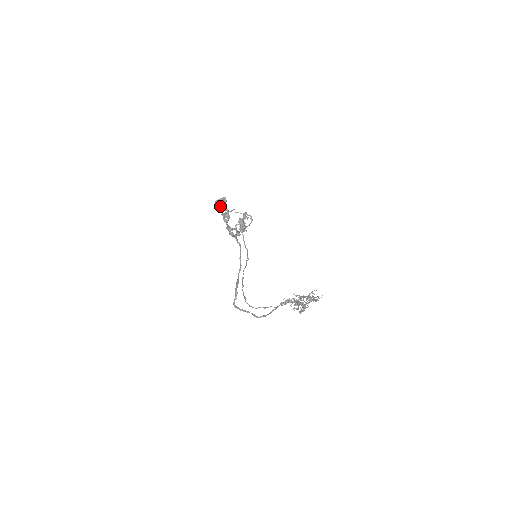
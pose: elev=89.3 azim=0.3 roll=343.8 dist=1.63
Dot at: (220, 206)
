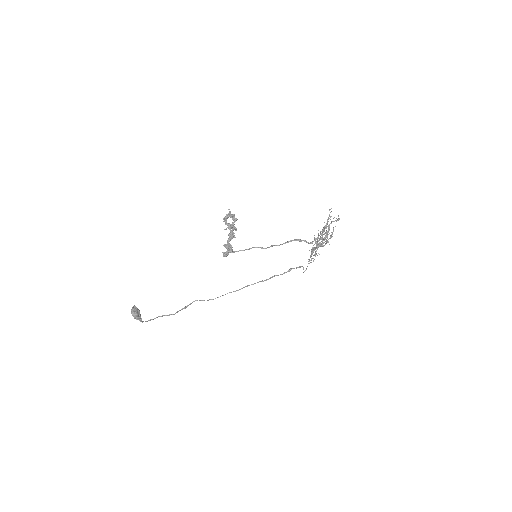
Dot at: (139, 311)
